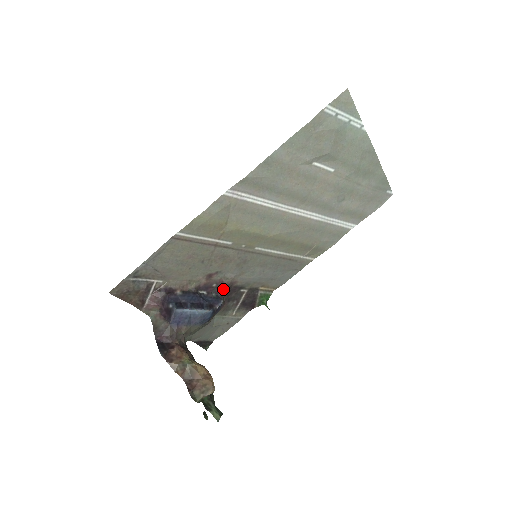
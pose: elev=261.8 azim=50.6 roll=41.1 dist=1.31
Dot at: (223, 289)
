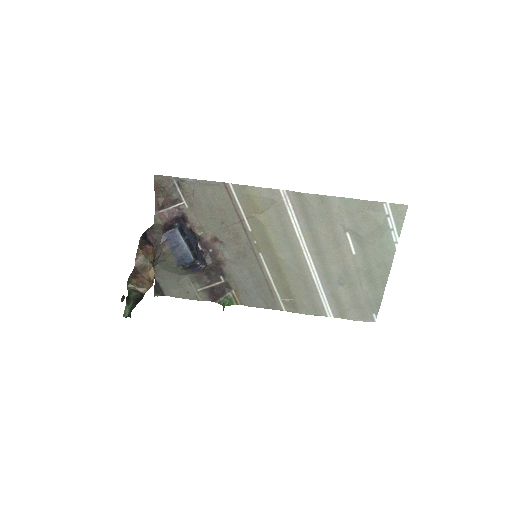
Dot at: (213, 260)
